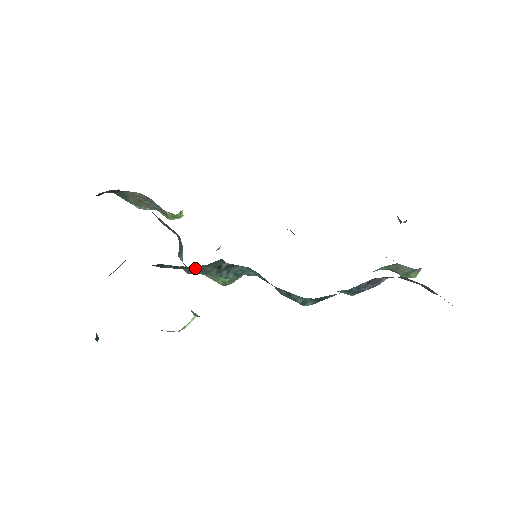
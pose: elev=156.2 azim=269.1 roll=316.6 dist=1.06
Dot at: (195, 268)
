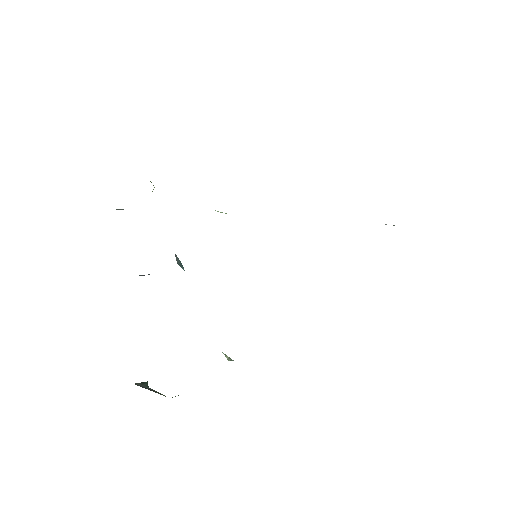
Dot at: occluded
